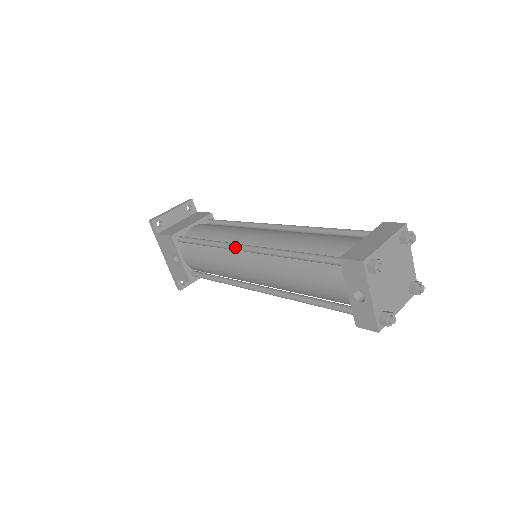
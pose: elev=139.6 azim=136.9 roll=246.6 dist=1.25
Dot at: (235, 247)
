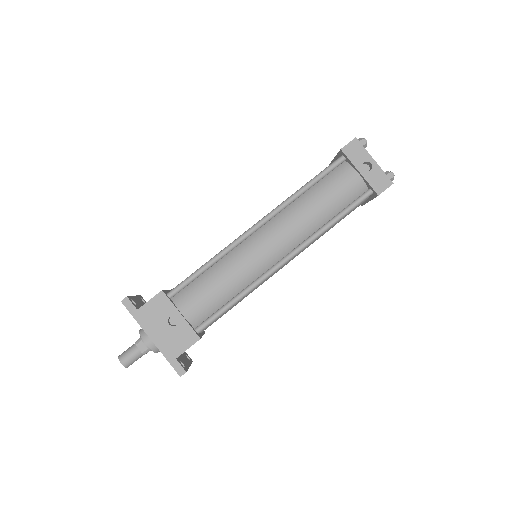
Dot at: (247, 232)
